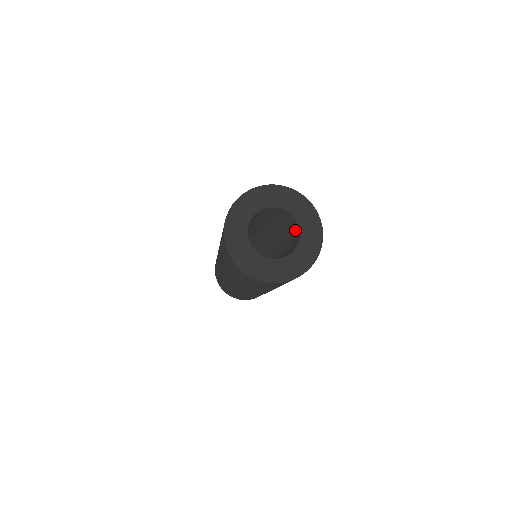
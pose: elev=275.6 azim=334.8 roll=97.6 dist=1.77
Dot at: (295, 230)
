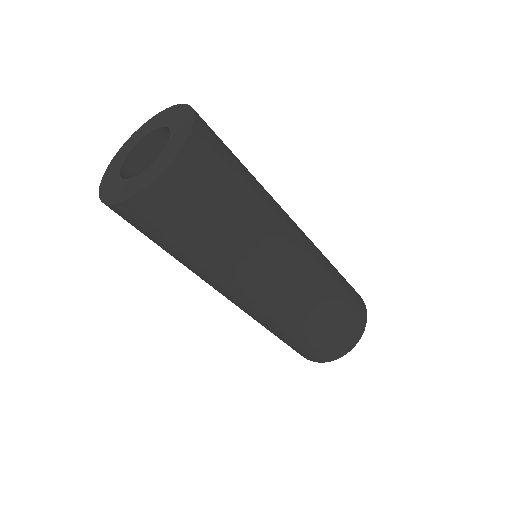
Dot at: occluded
